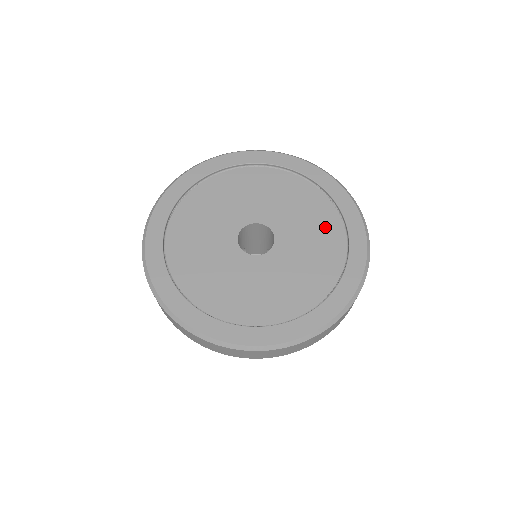
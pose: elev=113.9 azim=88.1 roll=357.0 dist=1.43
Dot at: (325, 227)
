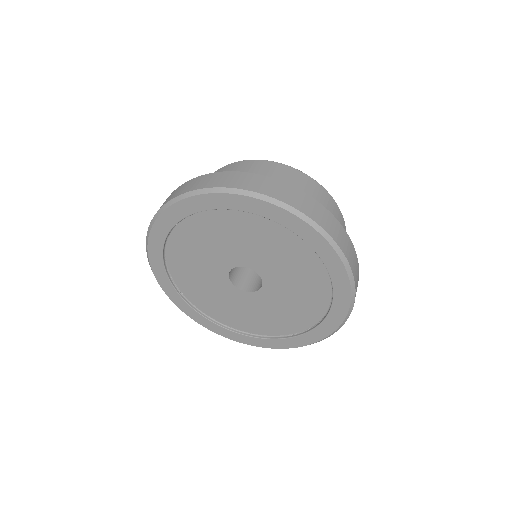
Dot at: (312, 295)
